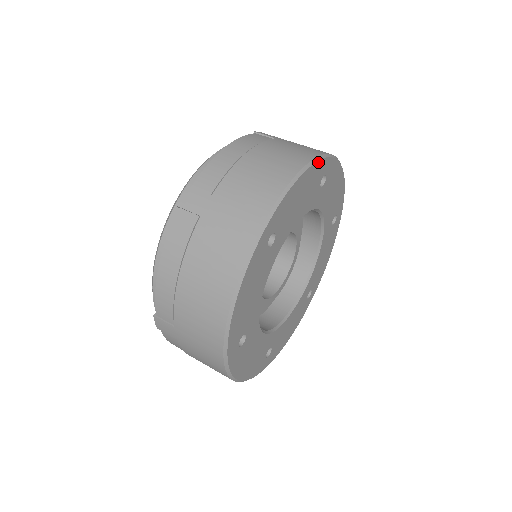
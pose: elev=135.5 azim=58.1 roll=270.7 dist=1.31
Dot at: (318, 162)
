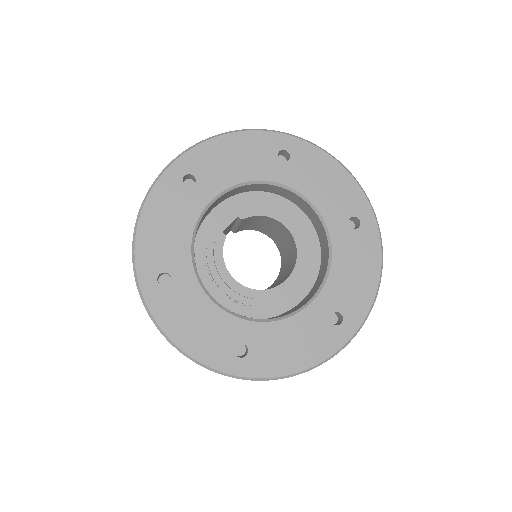
Dot at: (361, 191)
